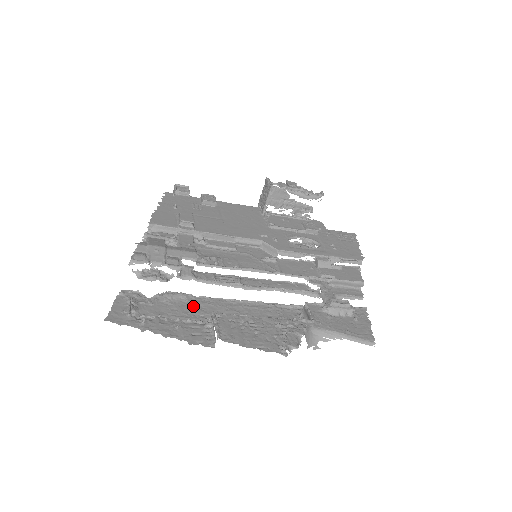
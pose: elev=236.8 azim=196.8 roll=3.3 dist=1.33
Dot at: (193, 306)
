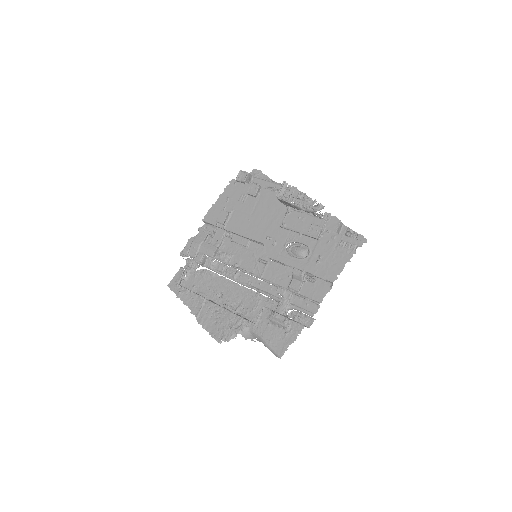
Dot at: (213, 283)
